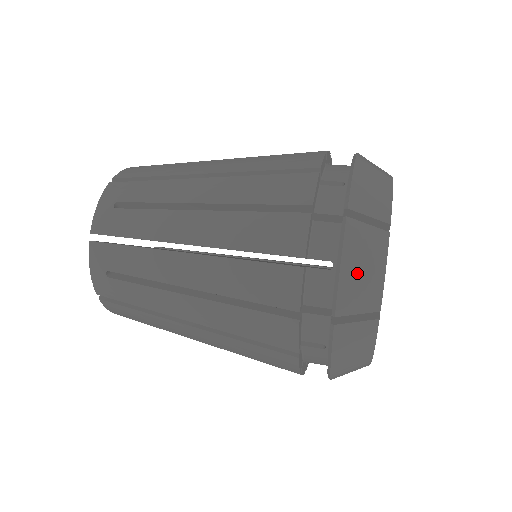
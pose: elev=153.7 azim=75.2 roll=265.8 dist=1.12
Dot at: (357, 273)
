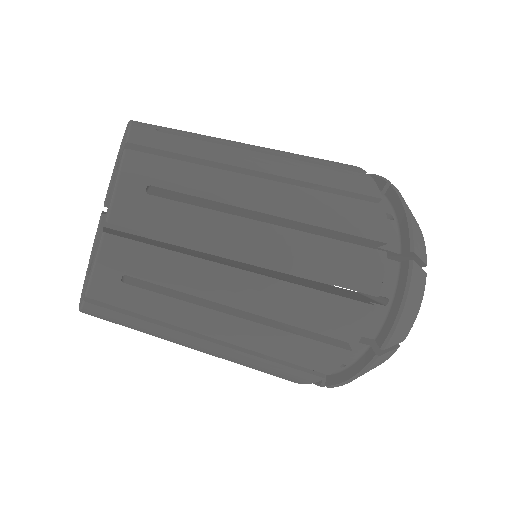
Dot at: (415, 223)
